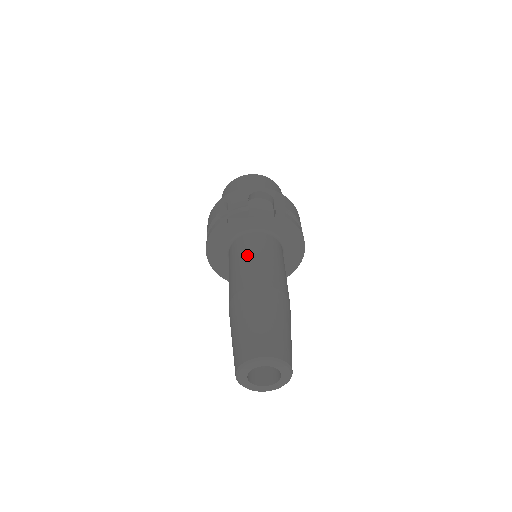
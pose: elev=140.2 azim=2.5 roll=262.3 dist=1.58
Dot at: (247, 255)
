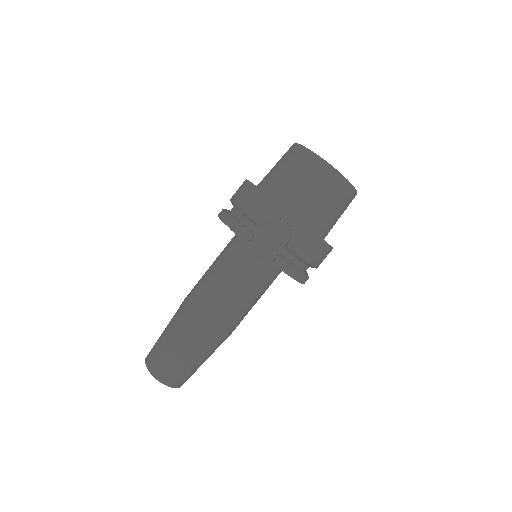
Dot at: (222, 275)
